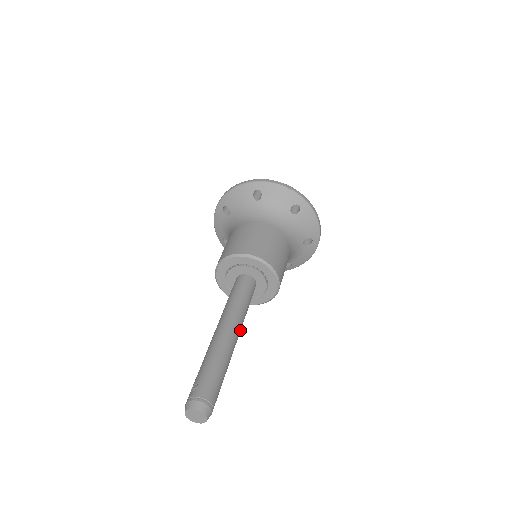
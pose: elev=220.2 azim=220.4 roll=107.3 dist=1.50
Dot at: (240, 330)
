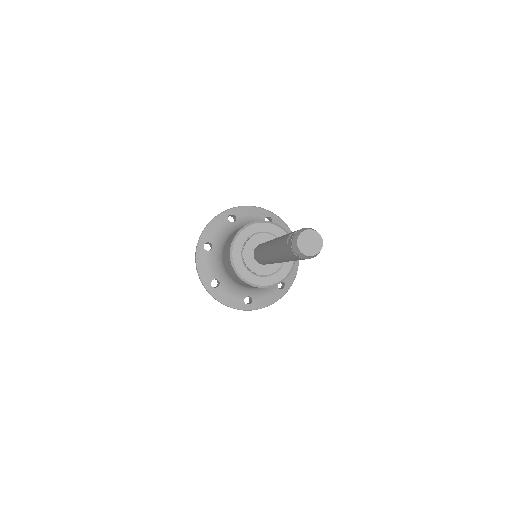
Dot at: occluded
